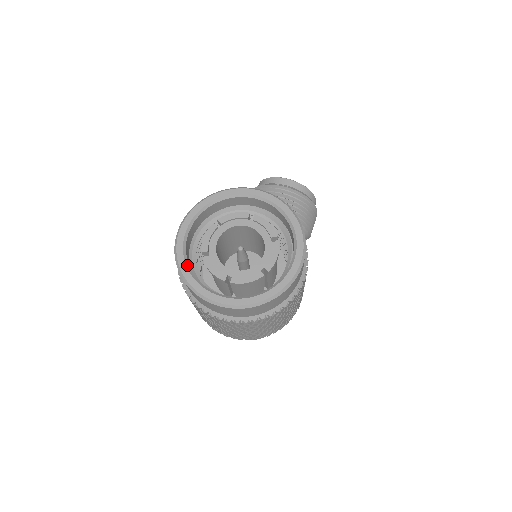
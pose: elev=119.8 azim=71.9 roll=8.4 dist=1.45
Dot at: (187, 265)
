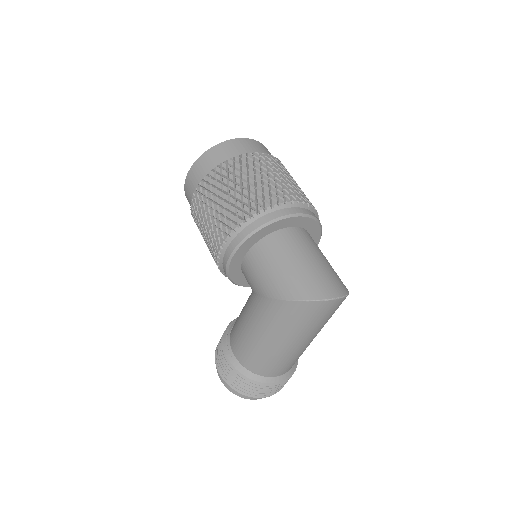
Dot at: occluded
